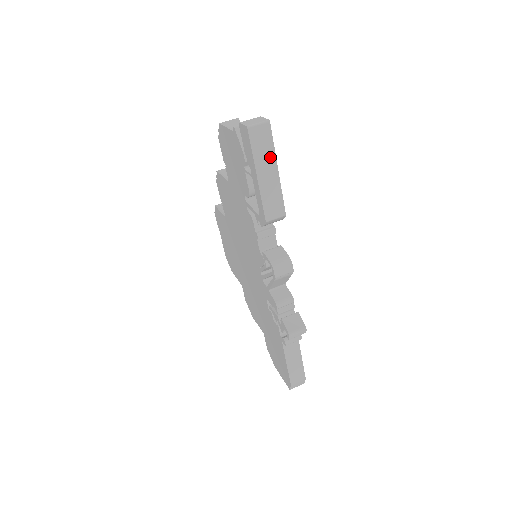
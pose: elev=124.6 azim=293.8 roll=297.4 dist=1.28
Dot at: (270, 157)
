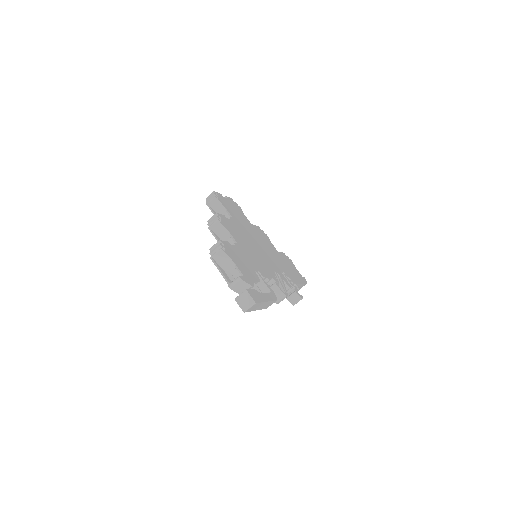
Dot at: (261, 304)
